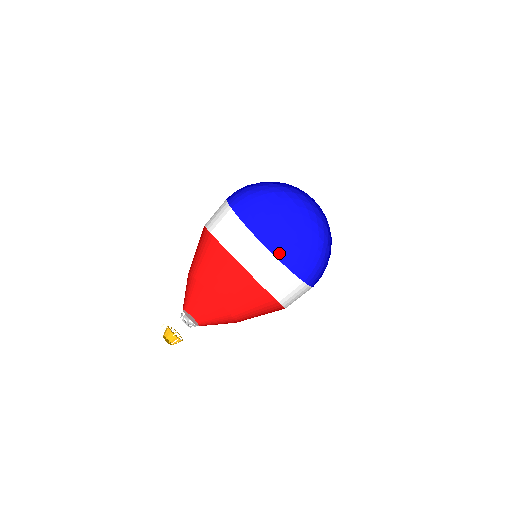
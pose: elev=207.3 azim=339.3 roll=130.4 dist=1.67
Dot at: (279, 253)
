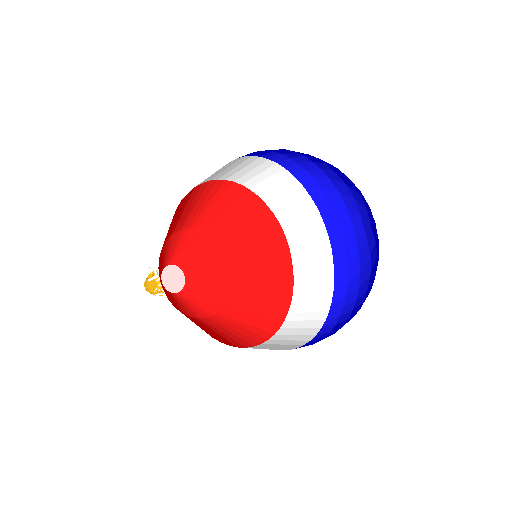
Dot at: (339, 252)
